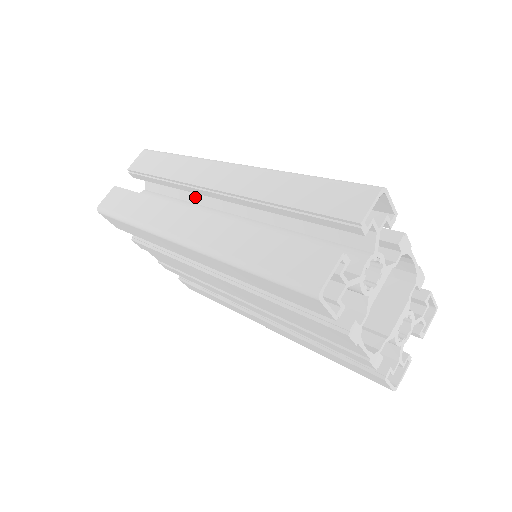
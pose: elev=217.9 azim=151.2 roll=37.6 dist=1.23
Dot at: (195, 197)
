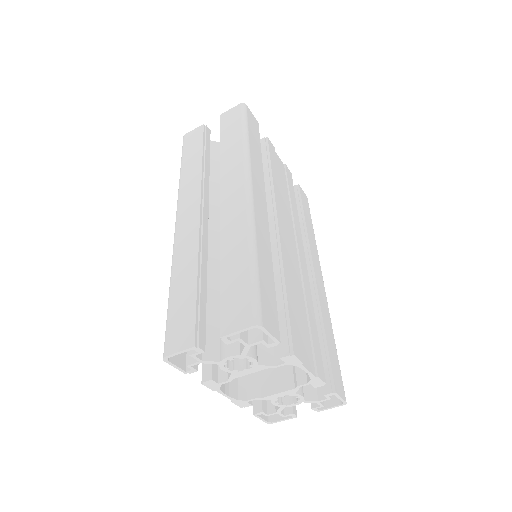
Dot at: occluded
